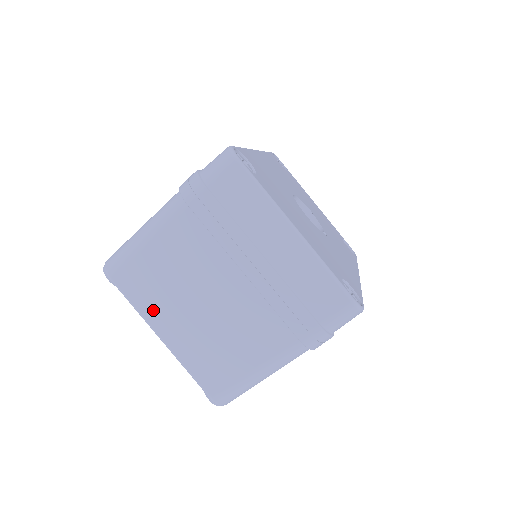
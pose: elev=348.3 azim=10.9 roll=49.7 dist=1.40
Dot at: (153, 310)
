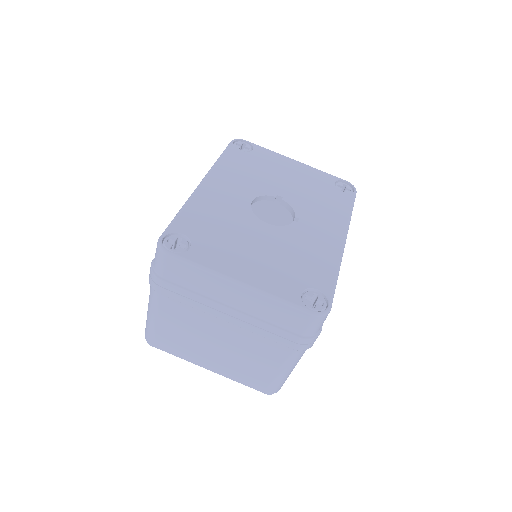
Dot at: (191, 356)
